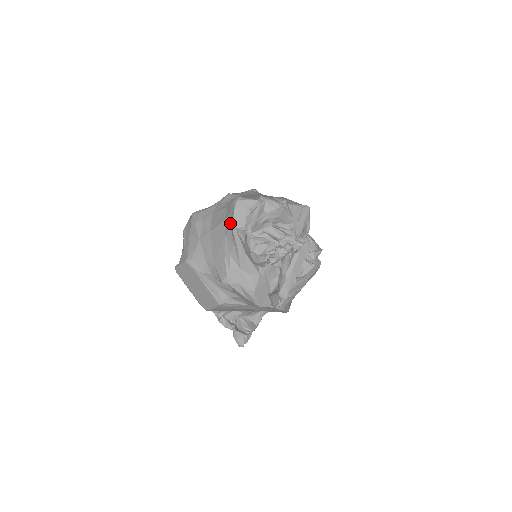
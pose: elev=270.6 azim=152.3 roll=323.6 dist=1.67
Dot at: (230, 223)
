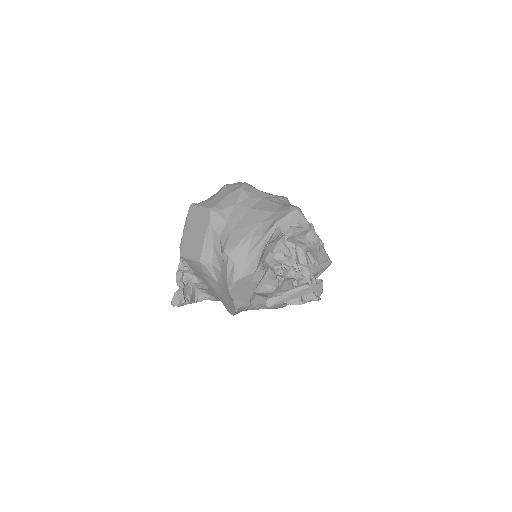
Dot at: (277, 218)
